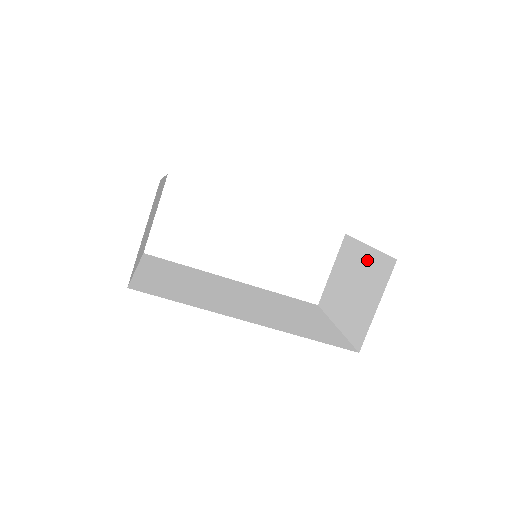
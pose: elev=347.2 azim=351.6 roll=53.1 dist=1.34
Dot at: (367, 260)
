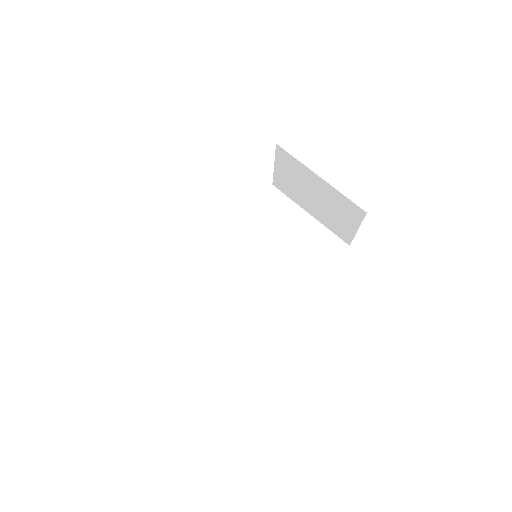
Dot at: (326, 190)
